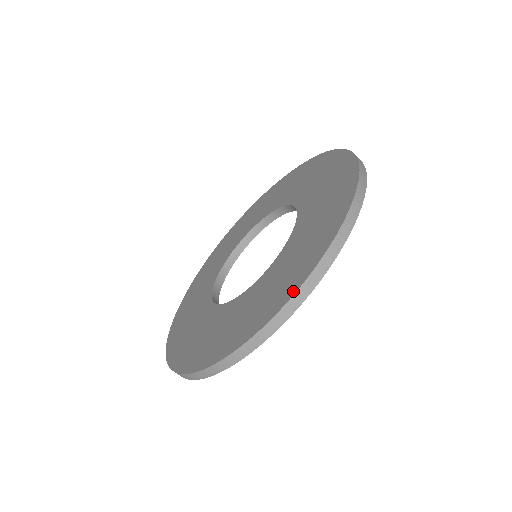
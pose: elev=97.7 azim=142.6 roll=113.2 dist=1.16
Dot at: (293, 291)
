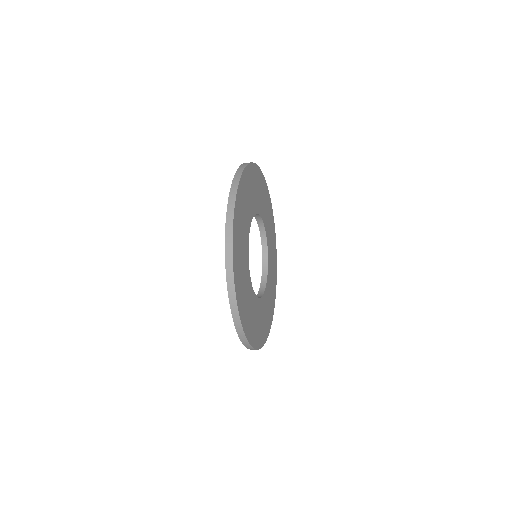
Dot at: (226, 223)
